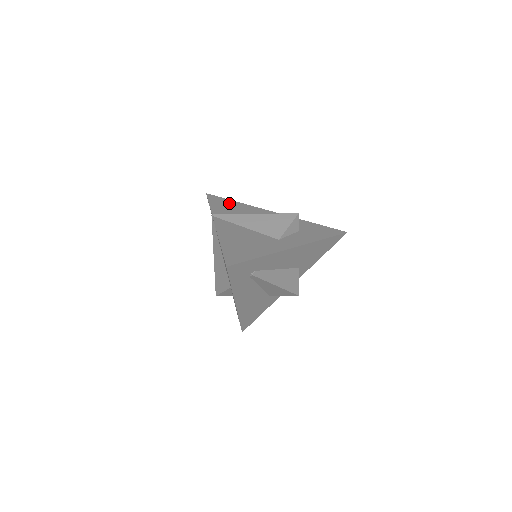
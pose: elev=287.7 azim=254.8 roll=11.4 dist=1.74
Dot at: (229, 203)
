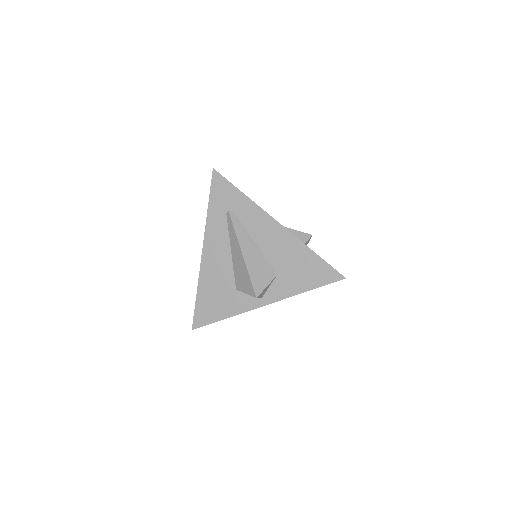
Dot at: occluded
